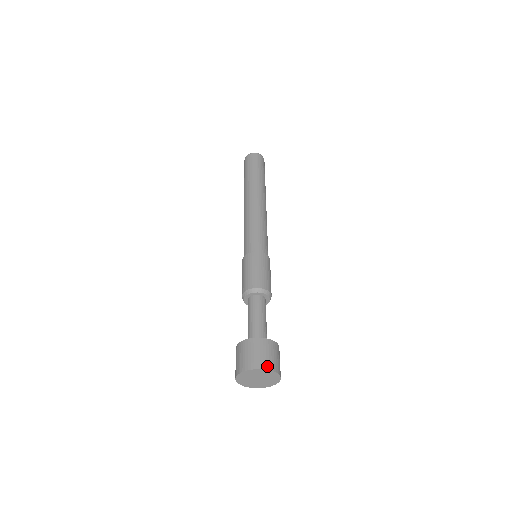
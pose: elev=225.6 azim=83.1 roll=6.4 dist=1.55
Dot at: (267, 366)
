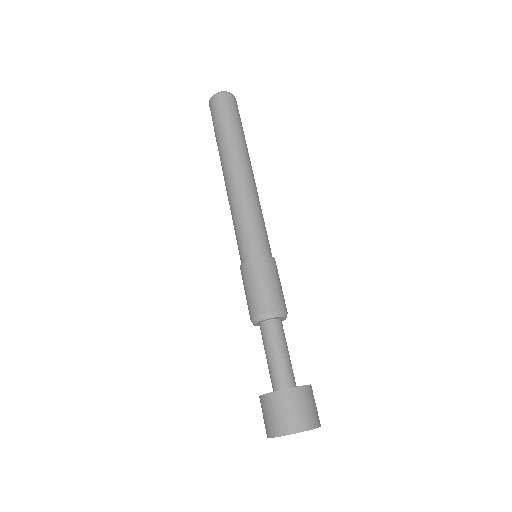
Dot at: occluded
